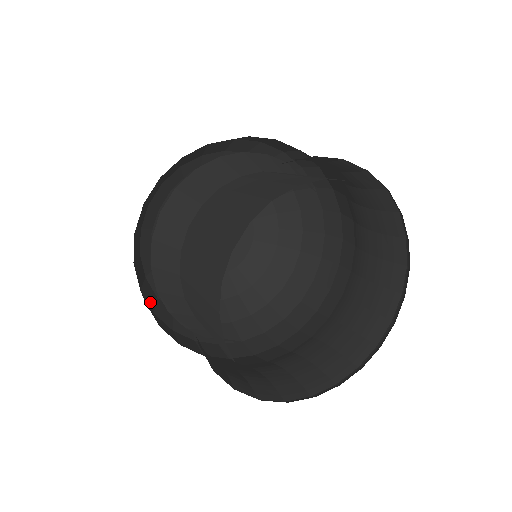
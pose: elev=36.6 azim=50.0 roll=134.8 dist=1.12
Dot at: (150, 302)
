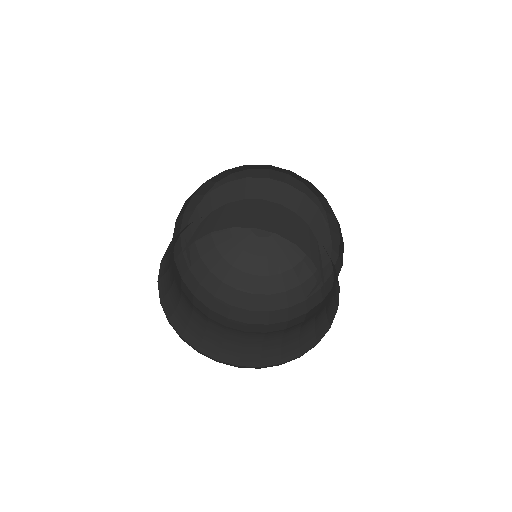
Dot at: (198, 276)
